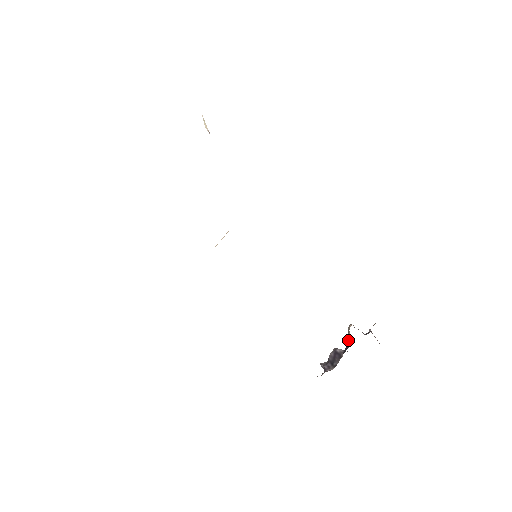
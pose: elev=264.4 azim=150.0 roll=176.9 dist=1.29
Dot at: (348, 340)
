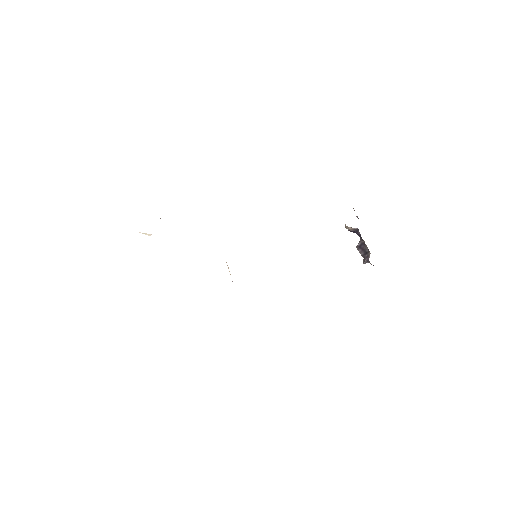
Dot at: occluded
